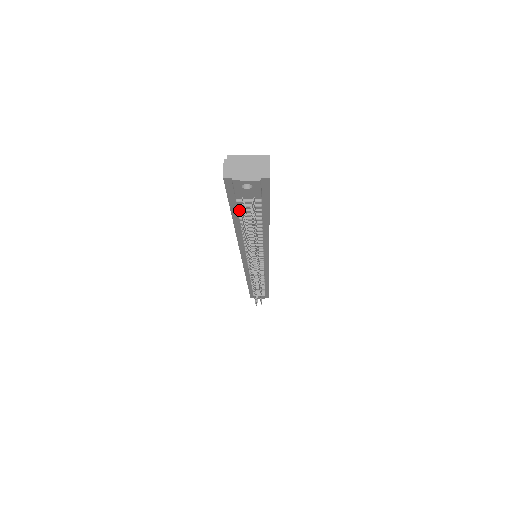
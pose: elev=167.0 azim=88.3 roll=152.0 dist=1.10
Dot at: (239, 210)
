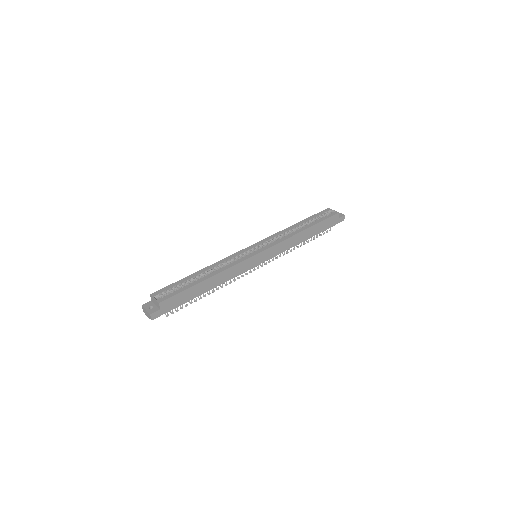
Dot at: occluded
